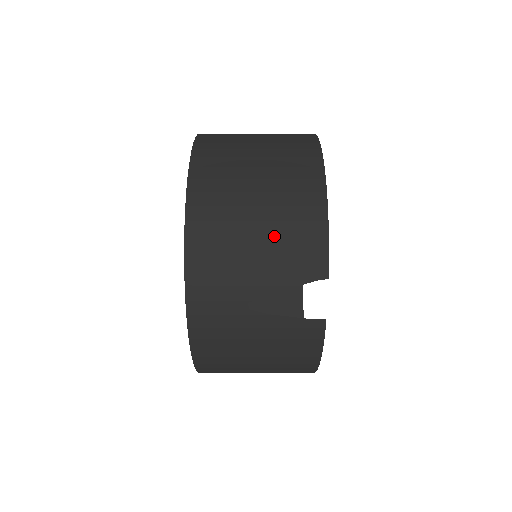
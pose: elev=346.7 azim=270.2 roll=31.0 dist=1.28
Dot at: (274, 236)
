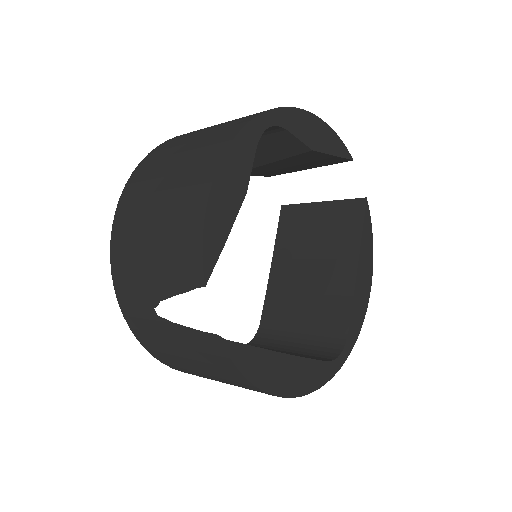
Dot at: (163, 238)
